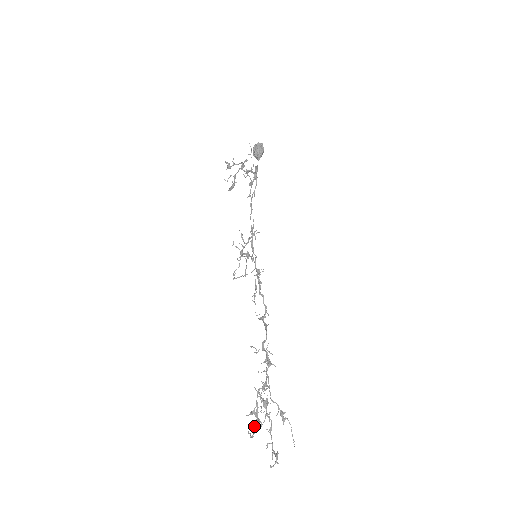
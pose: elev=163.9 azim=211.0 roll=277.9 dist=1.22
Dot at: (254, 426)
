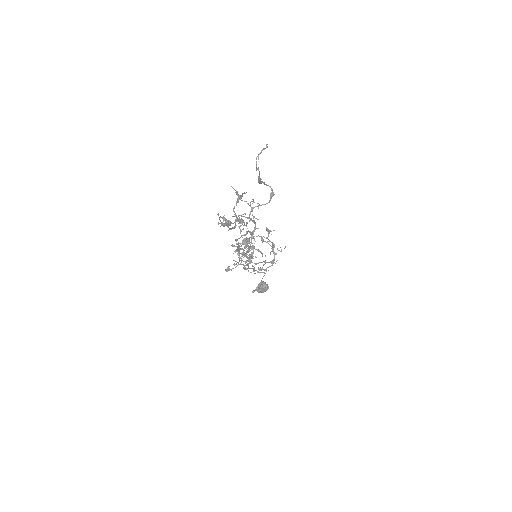
Dot at: (257, 168)
